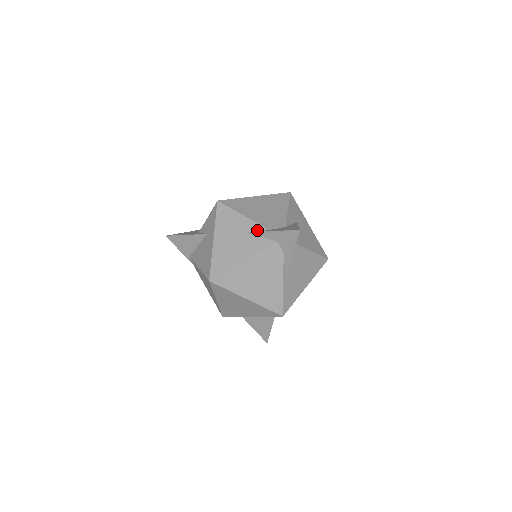
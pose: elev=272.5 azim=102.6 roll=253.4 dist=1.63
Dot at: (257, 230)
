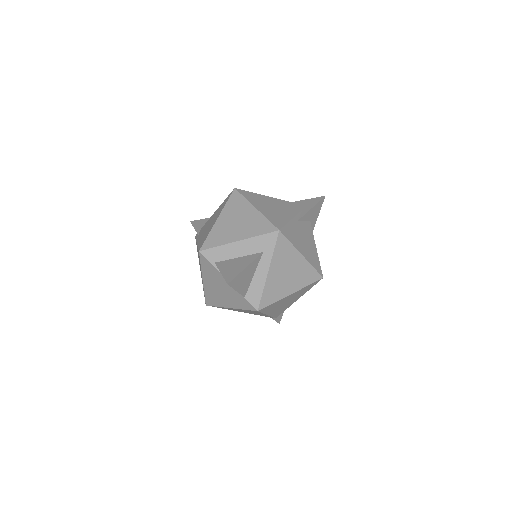
Dot at: occluded
